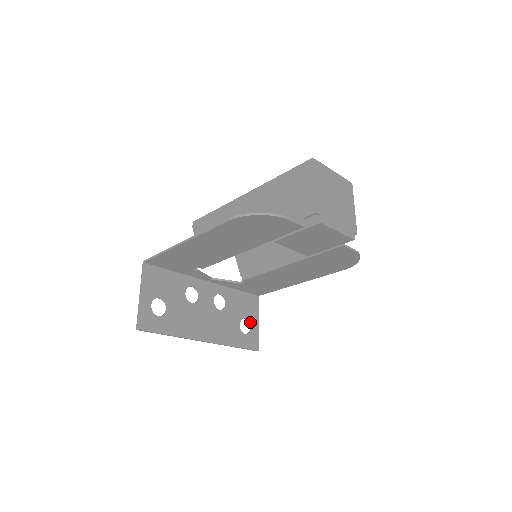
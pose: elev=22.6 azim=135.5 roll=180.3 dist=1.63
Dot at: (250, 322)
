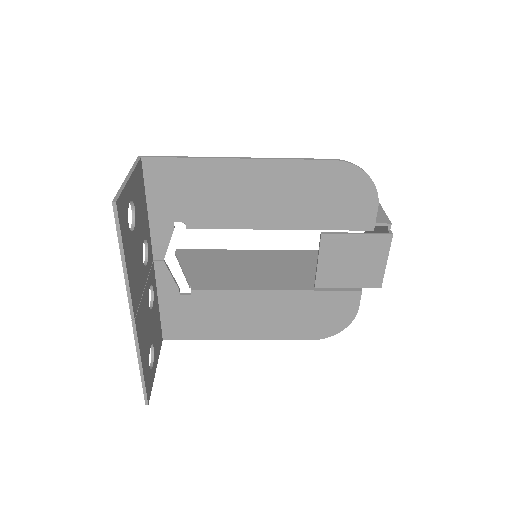
Dot at: (154, 358)
